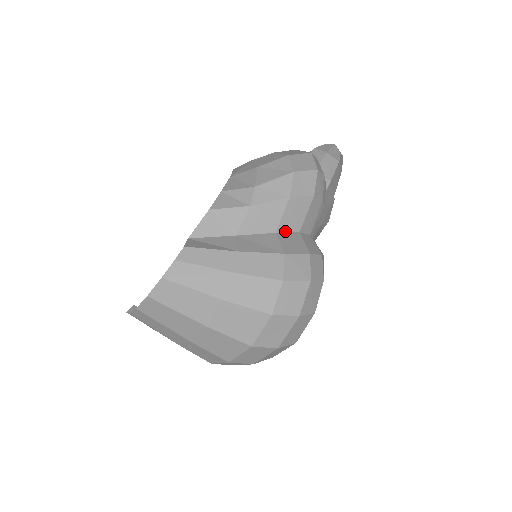
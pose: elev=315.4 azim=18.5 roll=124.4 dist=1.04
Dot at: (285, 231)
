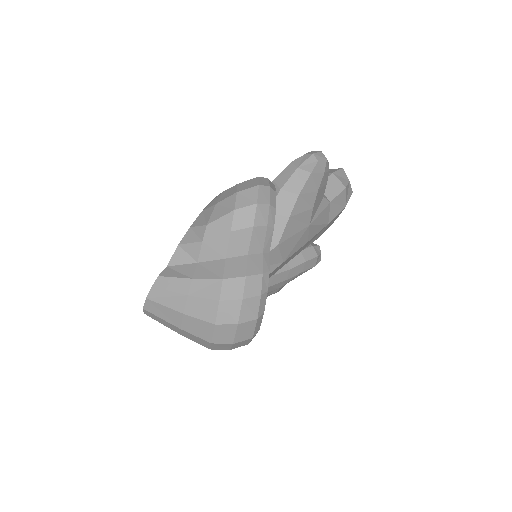
Dot at: (234, 256)
